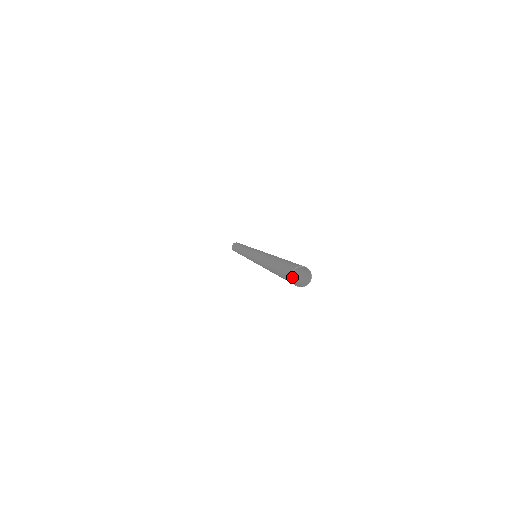
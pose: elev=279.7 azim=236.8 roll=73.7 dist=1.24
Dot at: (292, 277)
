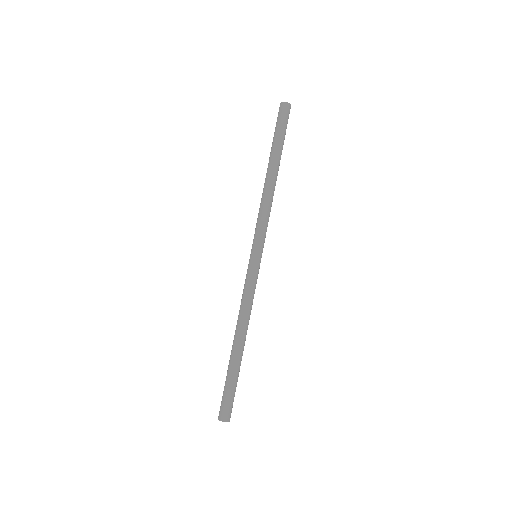
Dot at: occluded
